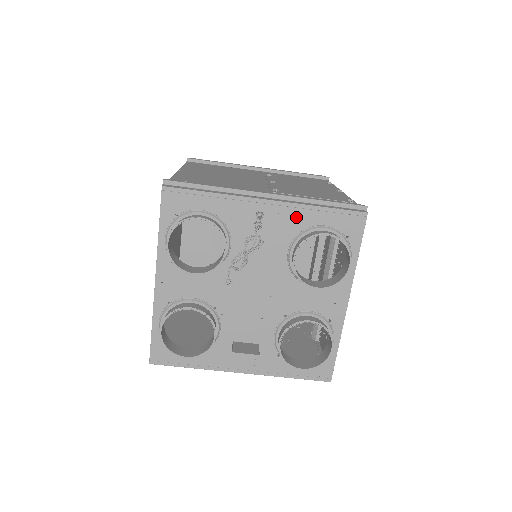
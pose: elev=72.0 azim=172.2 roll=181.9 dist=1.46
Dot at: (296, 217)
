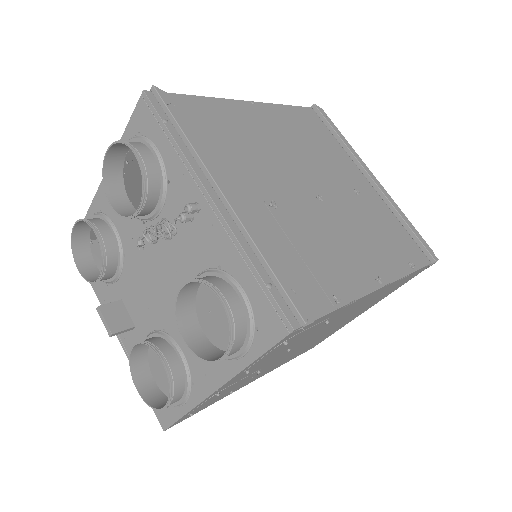
Dot at: (225, 248)
